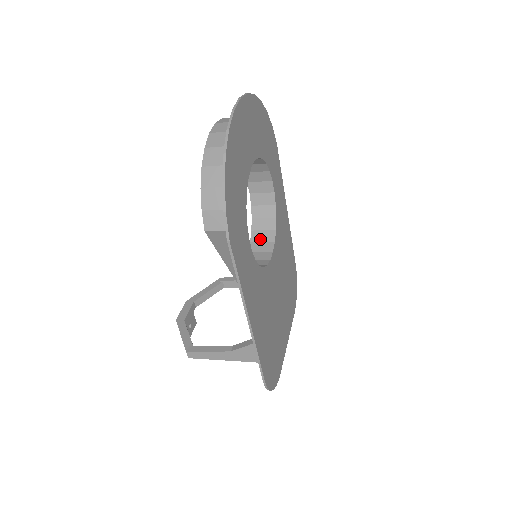
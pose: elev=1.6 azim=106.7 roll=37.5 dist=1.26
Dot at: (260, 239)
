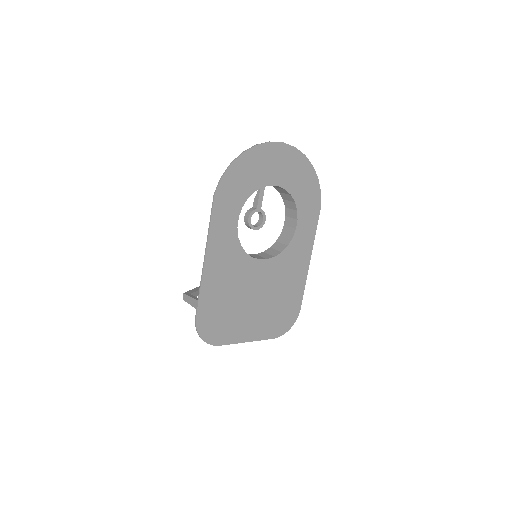
Dot at: (269, 252)
